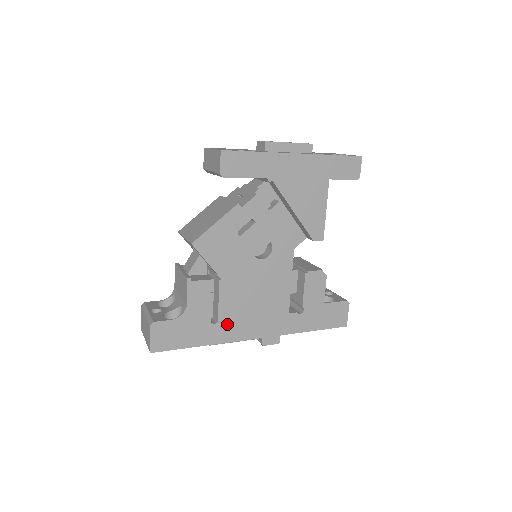
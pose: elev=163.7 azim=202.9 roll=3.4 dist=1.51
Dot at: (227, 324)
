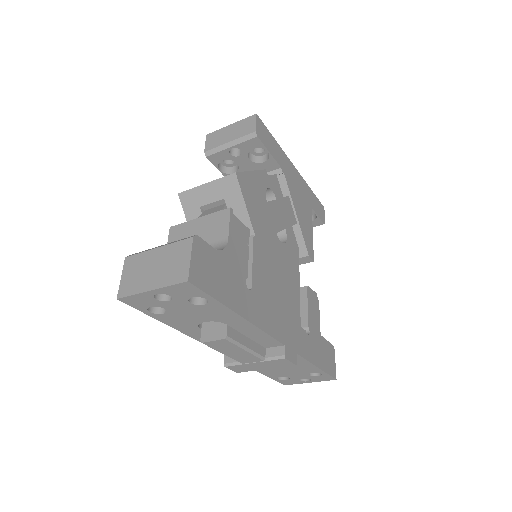
Dot at: (258, 299)
